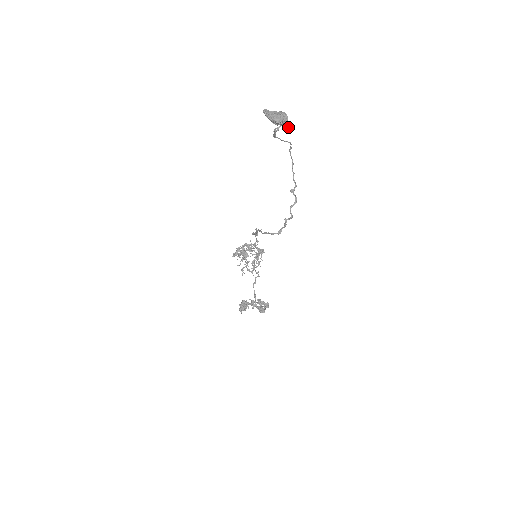
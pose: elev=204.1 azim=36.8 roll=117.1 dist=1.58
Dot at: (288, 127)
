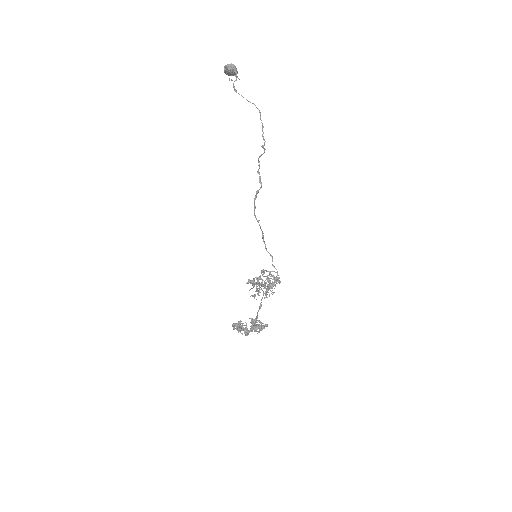
Dot at: (237, 73)
